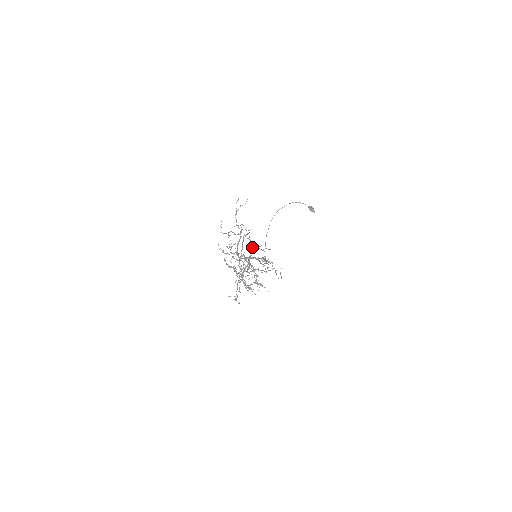
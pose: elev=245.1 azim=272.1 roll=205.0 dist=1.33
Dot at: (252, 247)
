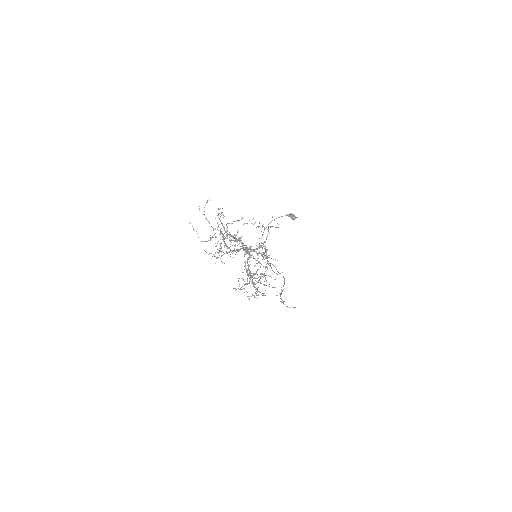
Dot at: occluded
